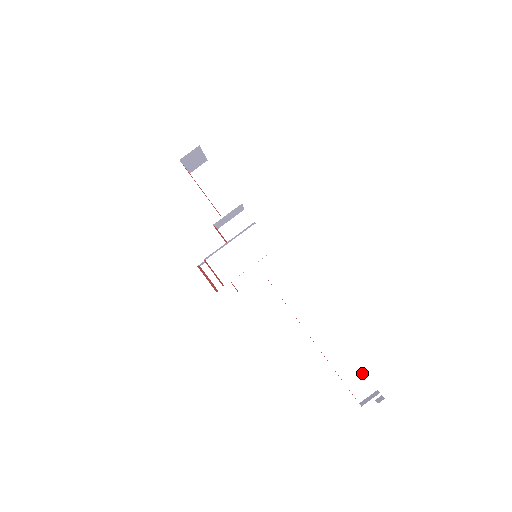
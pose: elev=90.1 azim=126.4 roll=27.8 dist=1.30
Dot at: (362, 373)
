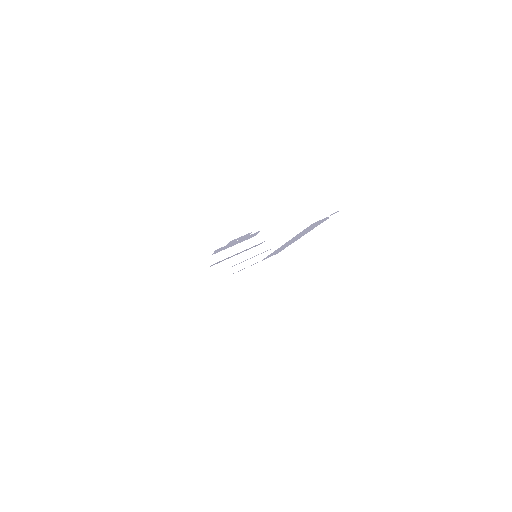
Dot at: occluded
